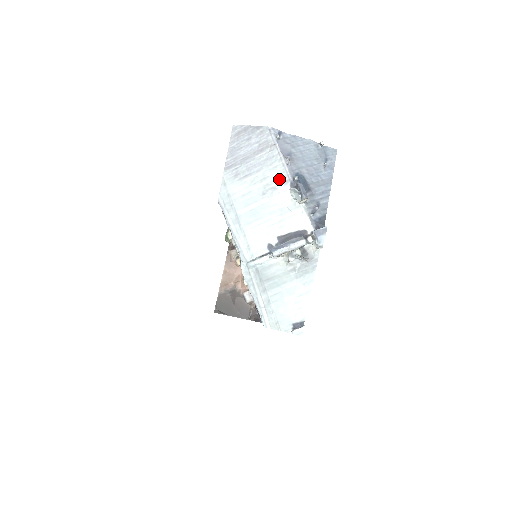
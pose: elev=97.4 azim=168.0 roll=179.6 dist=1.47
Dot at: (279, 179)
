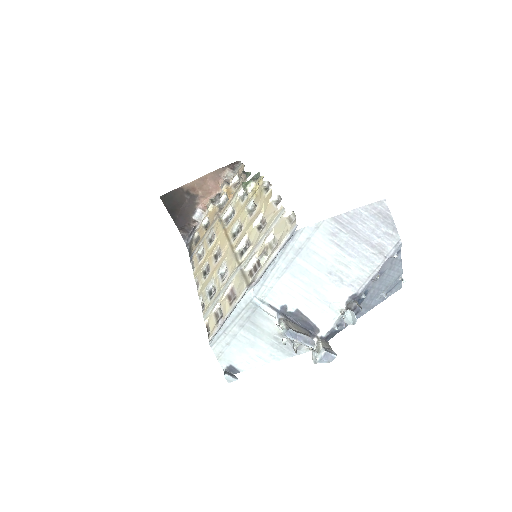
Dot at: (353, 280)
